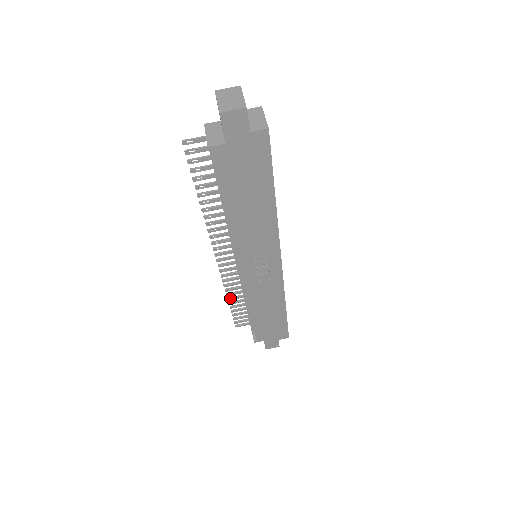
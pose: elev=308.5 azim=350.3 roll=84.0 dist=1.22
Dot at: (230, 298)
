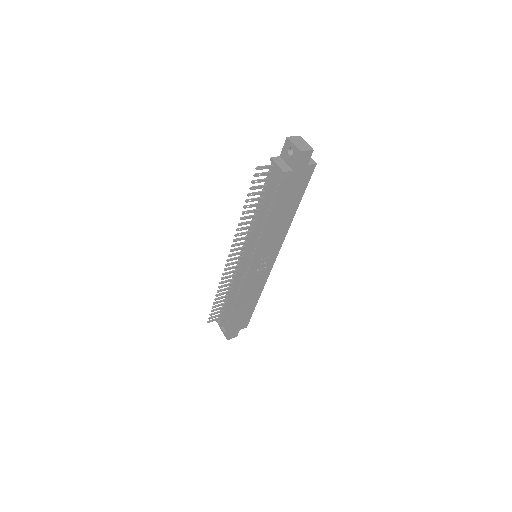
Dot at: (218, 295)
